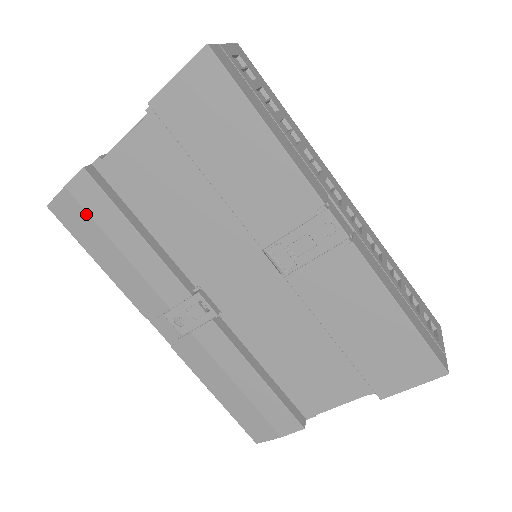
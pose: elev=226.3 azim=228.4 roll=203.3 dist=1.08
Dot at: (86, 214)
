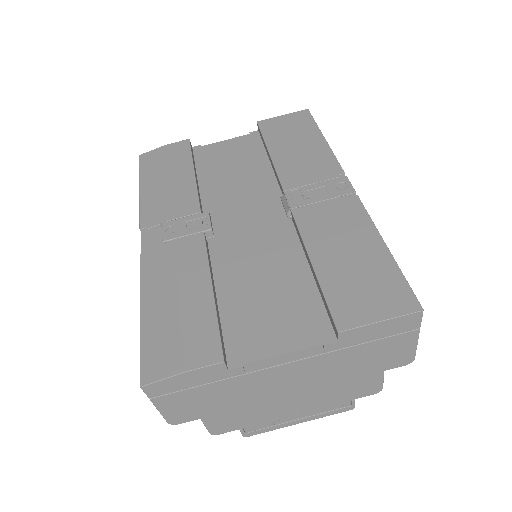
Dot at: (166, 158)
